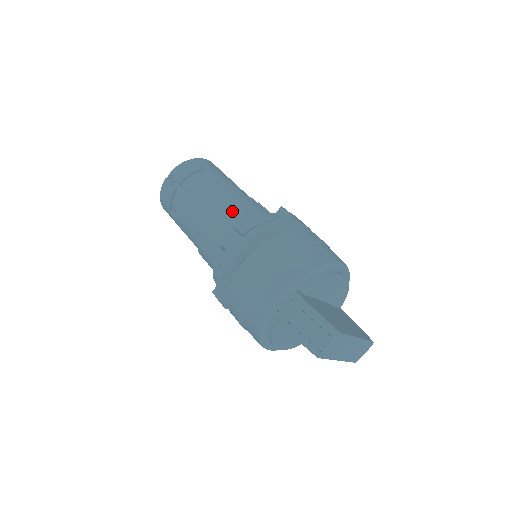
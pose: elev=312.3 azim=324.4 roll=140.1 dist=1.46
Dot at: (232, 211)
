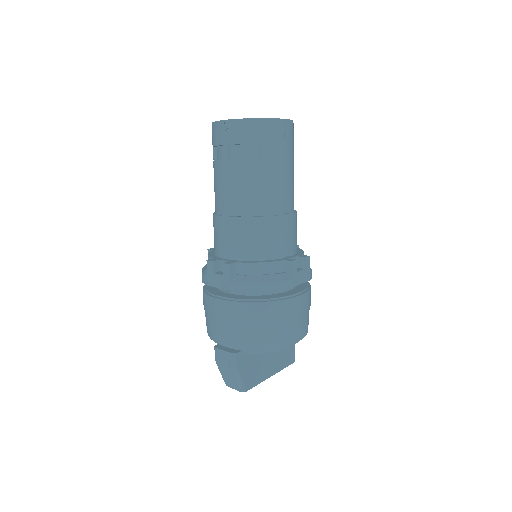
Dot at: (248, 233)
